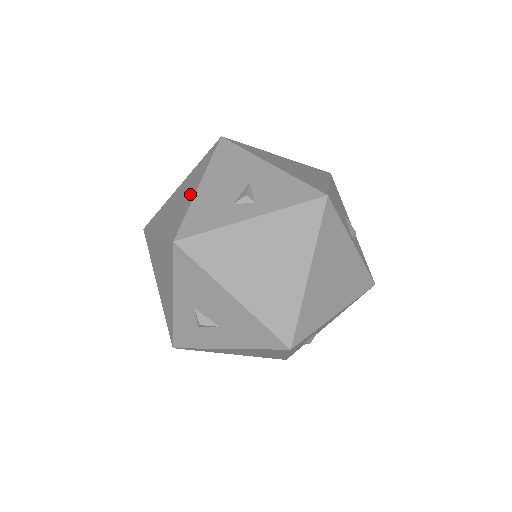
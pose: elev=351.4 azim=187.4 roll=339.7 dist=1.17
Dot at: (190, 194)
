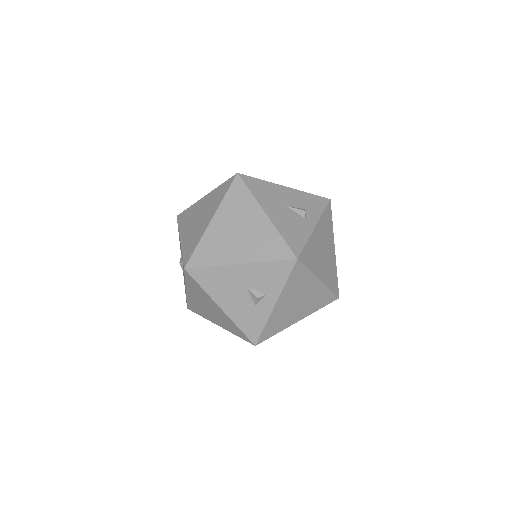
Dot at: (220, 313)
